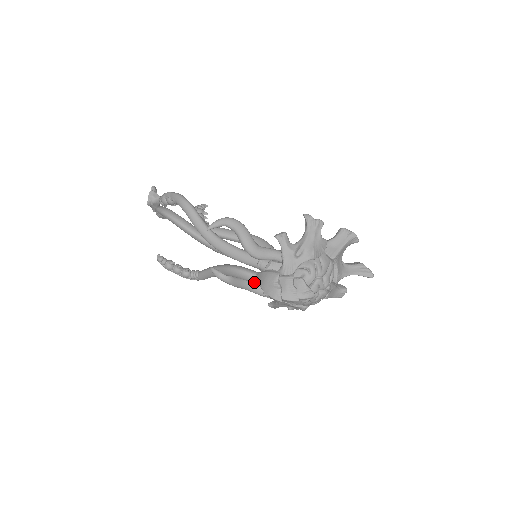
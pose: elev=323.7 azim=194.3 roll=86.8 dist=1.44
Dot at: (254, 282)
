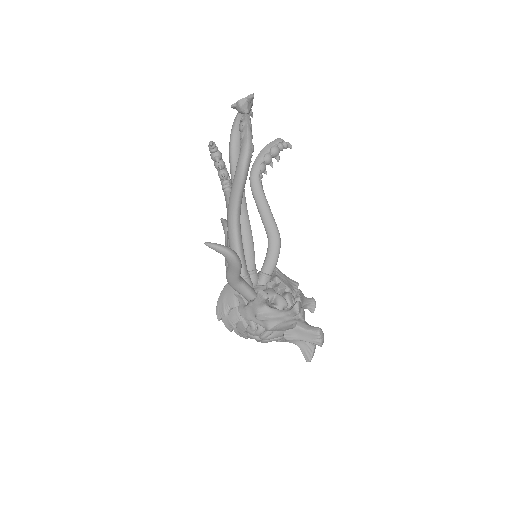
Dot at: occluded
